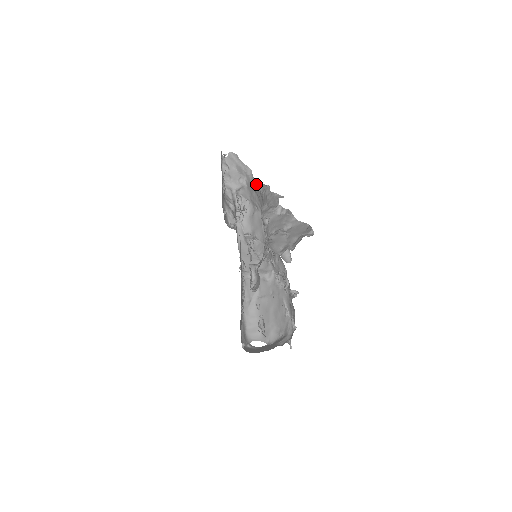
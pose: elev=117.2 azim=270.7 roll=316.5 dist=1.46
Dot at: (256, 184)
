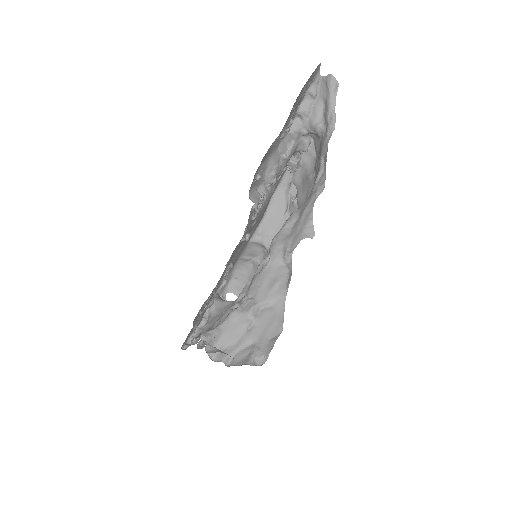
Dot at: (324, 156)
